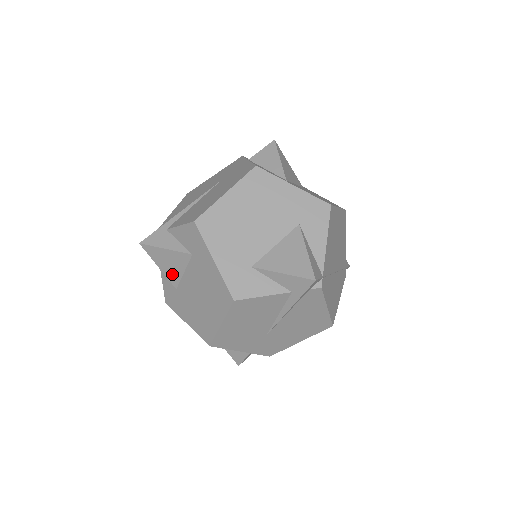
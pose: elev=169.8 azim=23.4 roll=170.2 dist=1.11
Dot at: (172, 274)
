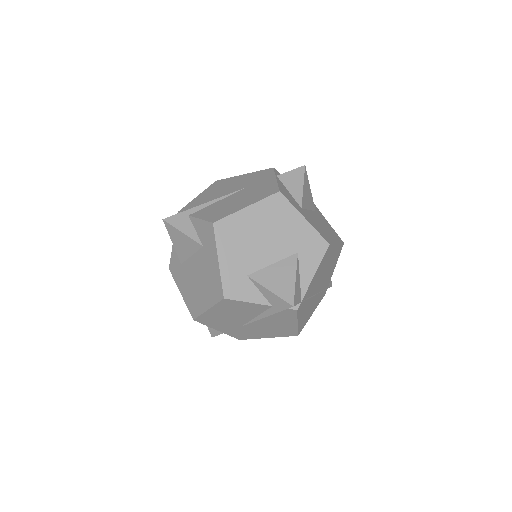
Dot at: (182, 252)
